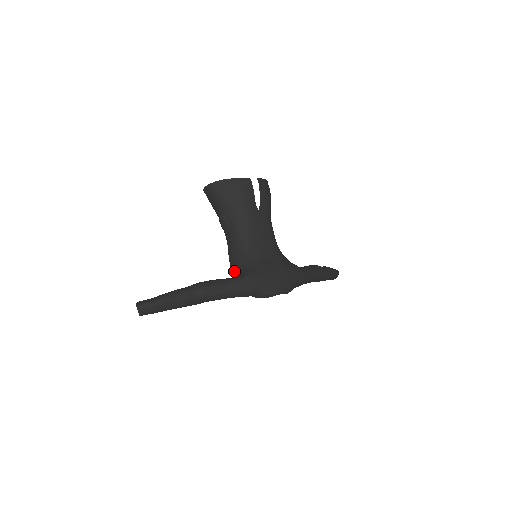
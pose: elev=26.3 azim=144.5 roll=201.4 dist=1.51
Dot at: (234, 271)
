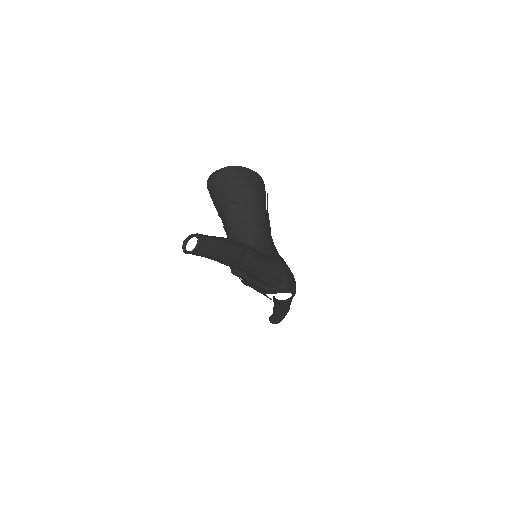
Dot at: occluded
